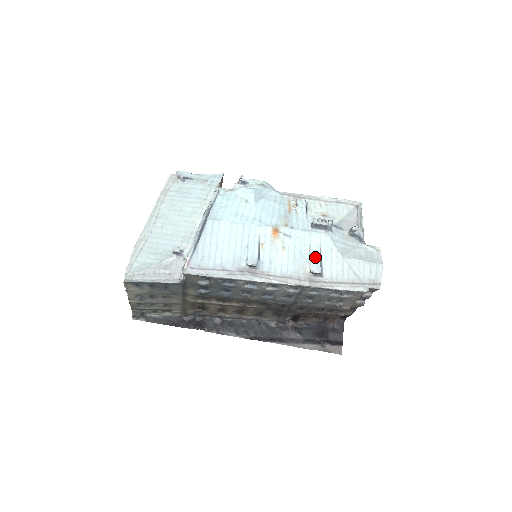
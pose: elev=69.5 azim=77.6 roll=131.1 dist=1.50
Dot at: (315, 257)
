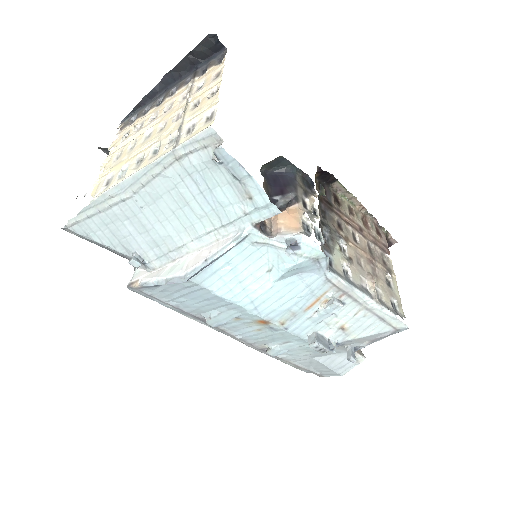
Dot at: (283, 349)
